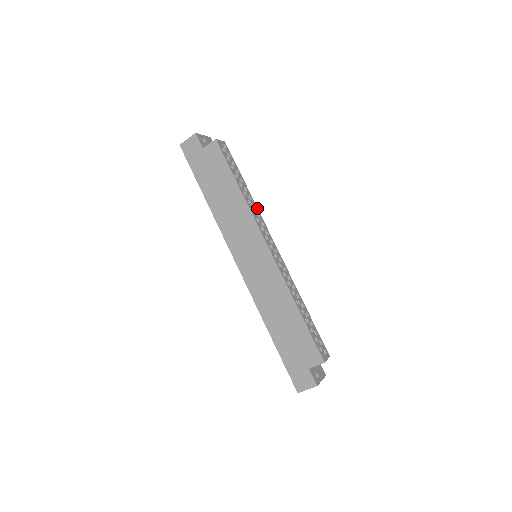
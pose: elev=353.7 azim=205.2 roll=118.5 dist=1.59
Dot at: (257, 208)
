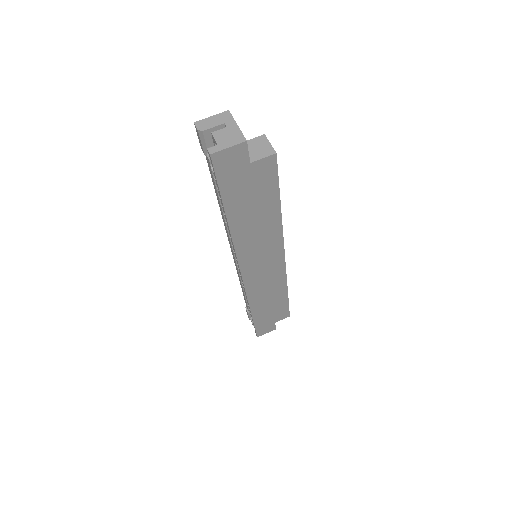
Dot at: occluded
